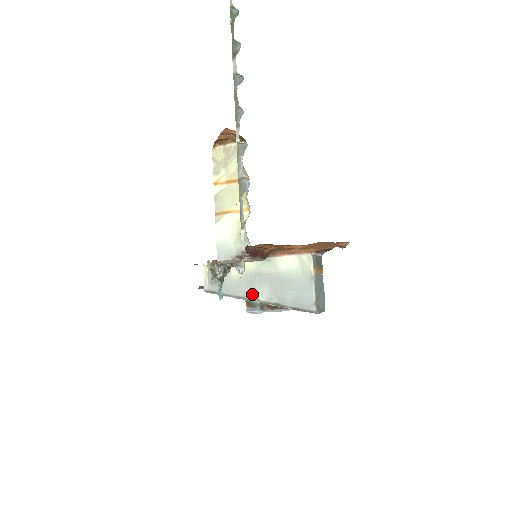
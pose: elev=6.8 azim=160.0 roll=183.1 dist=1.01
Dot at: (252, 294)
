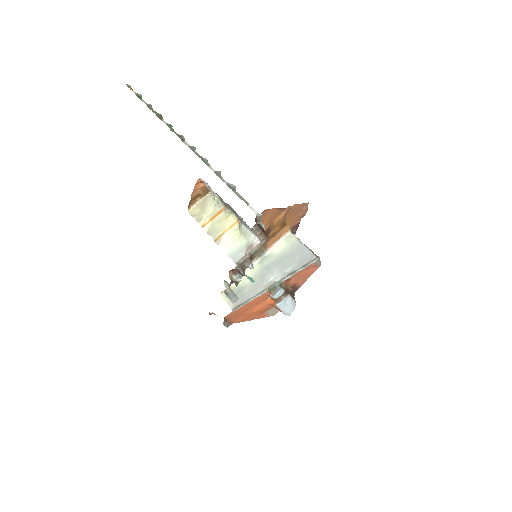
Dot at: (269, 283)
